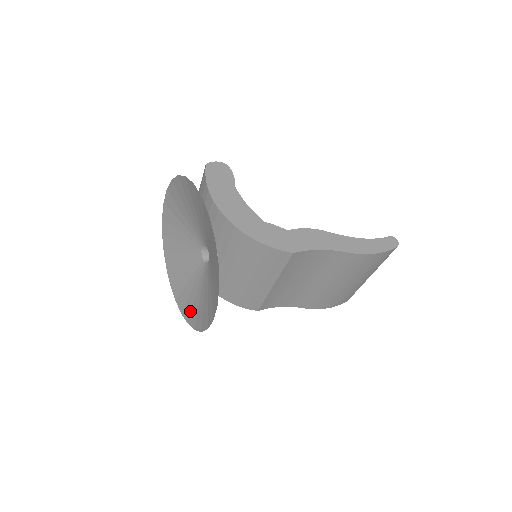
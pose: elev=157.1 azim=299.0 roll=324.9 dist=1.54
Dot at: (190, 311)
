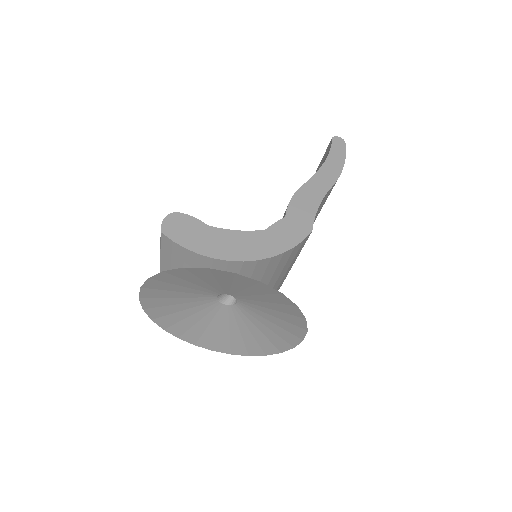
Dot at: (244, 347)
